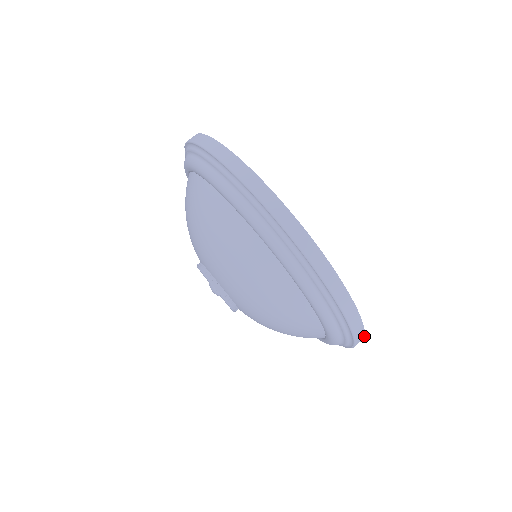
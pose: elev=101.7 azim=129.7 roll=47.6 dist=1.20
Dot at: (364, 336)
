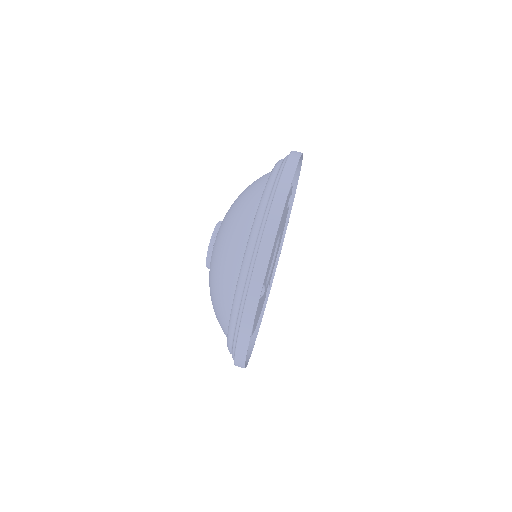
Dot at: occluded
